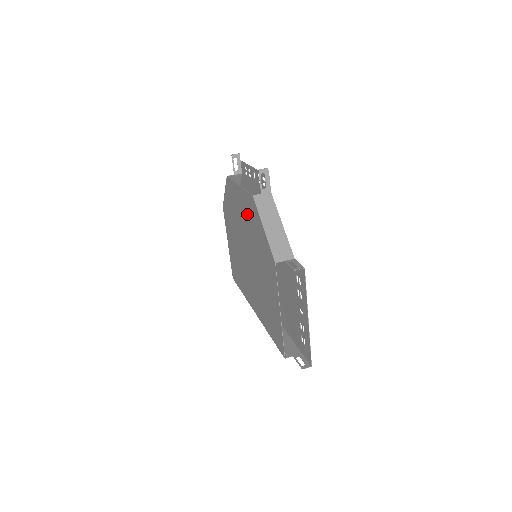
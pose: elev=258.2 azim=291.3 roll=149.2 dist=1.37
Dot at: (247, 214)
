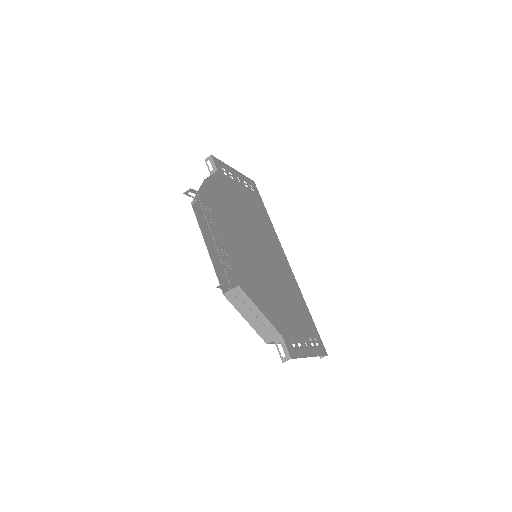
Dot at: occluded
